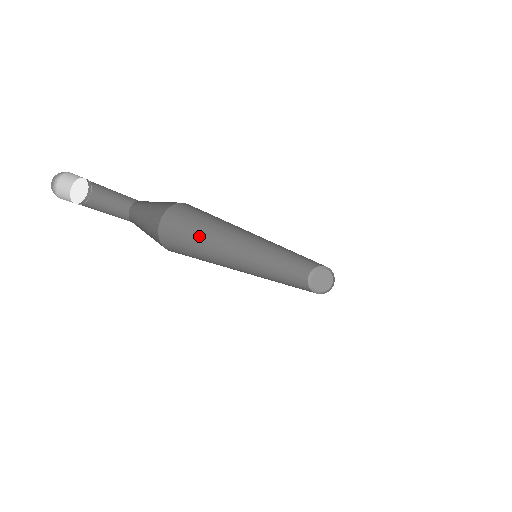
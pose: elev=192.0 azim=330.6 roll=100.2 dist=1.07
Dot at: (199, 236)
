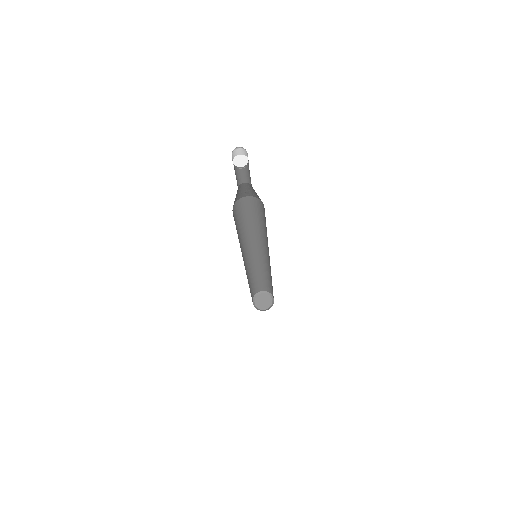
Dot at: (237, 230)
